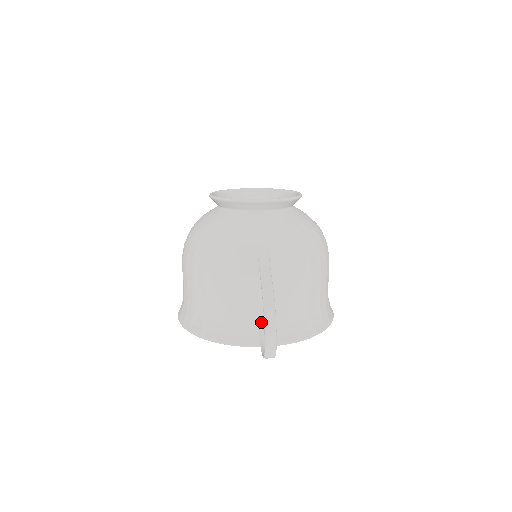
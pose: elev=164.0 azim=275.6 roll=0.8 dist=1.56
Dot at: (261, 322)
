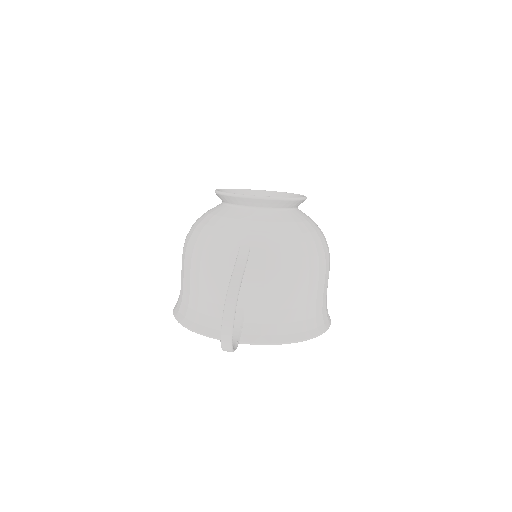
Dot at: (235, 317)
